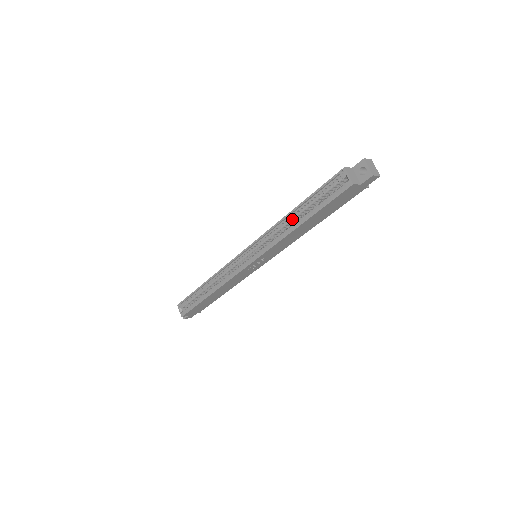
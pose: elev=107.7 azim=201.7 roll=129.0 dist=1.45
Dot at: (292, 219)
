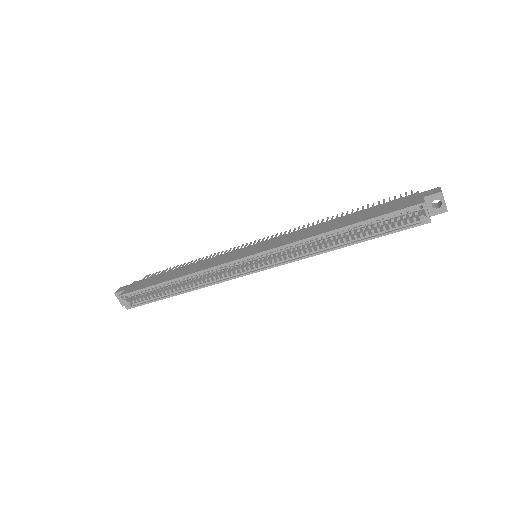
Dot at: (332, 236)
